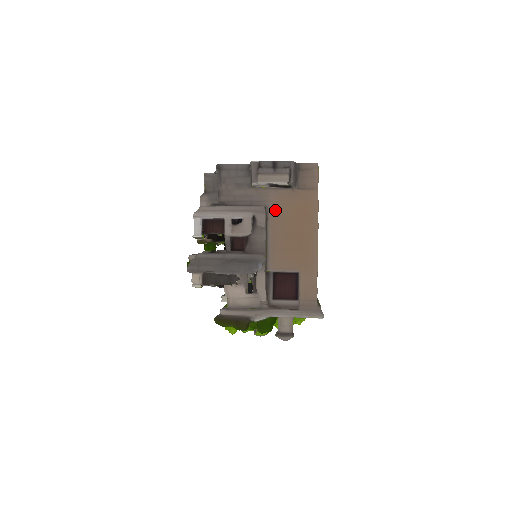
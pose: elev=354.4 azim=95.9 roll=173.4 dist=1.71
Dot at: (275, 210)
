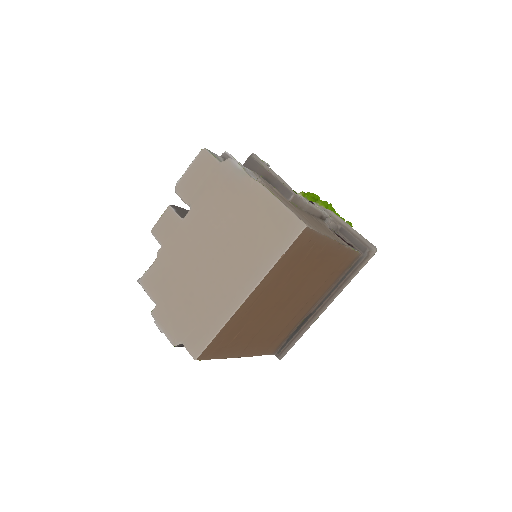
Dot at: occluded
